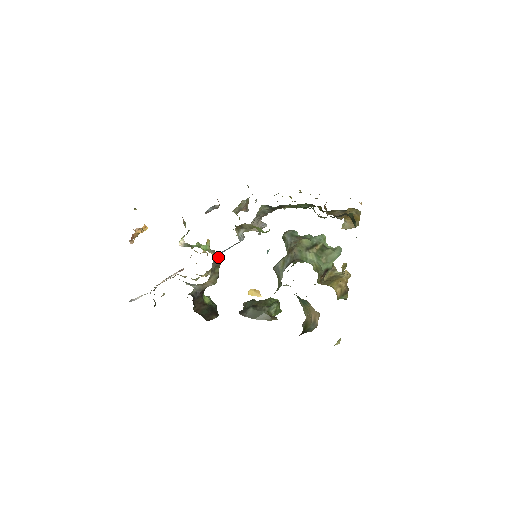
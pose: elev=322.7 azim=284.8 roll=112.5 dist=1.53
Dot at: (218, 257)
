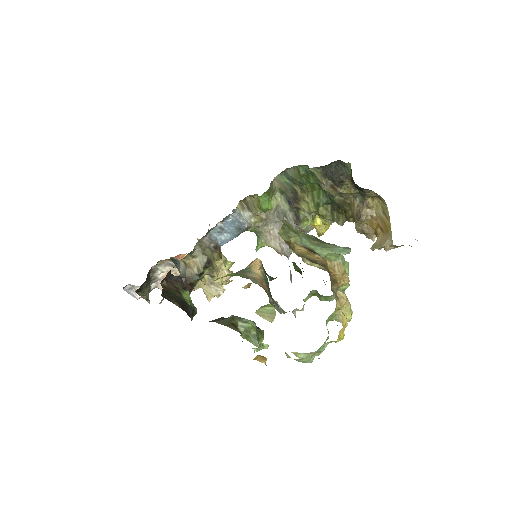
Dot at: (217, 243)
